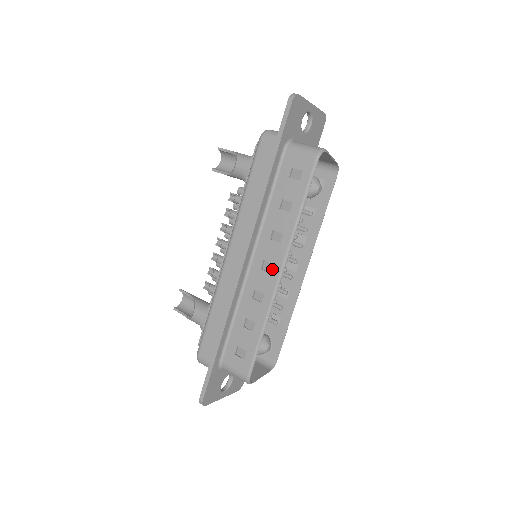
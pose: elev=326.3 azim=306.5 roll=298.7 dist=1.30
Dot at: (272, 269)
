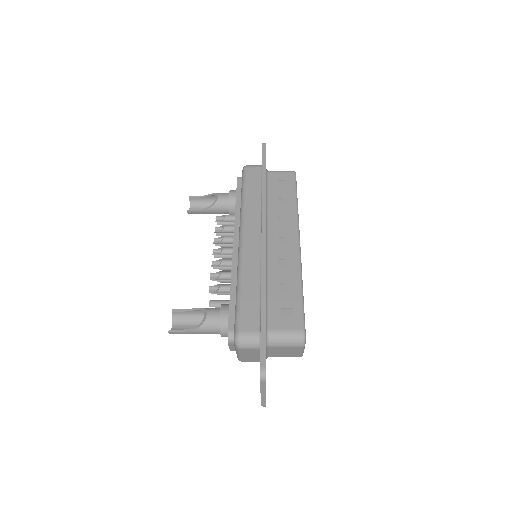
Dot at: (290, 240)
